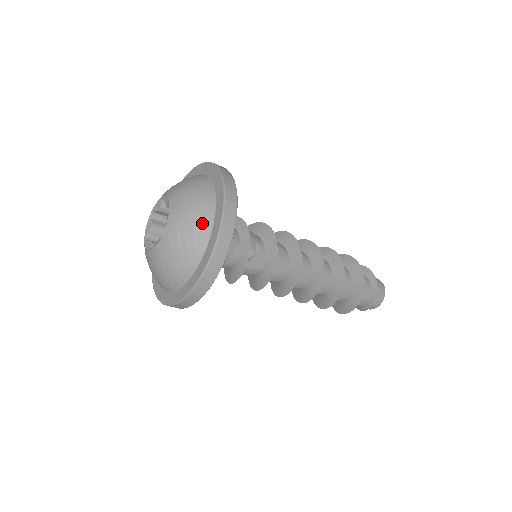
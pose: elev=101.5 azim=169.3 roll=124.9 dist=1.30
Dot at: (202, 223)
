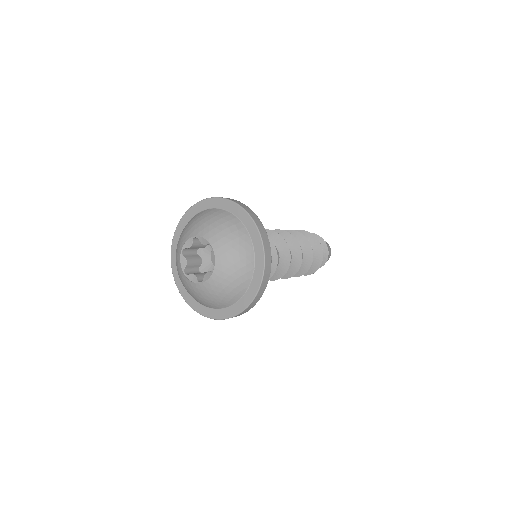
Dot at: (232, 297)
